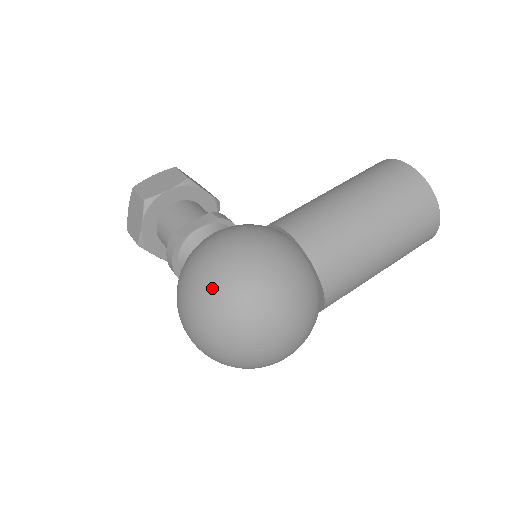
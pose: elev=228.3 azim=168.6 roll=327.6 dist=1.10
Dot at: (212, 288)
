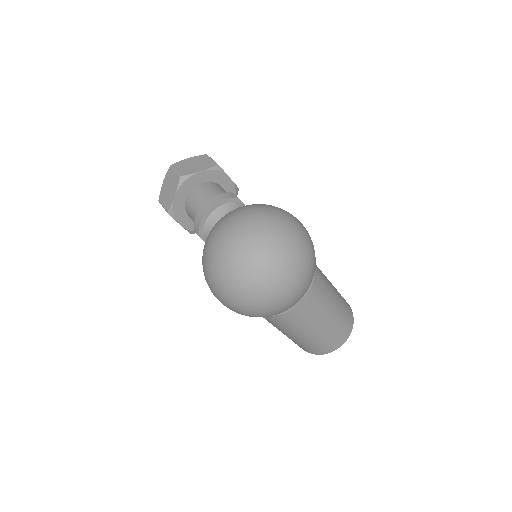
Dot at: (288, 222)
